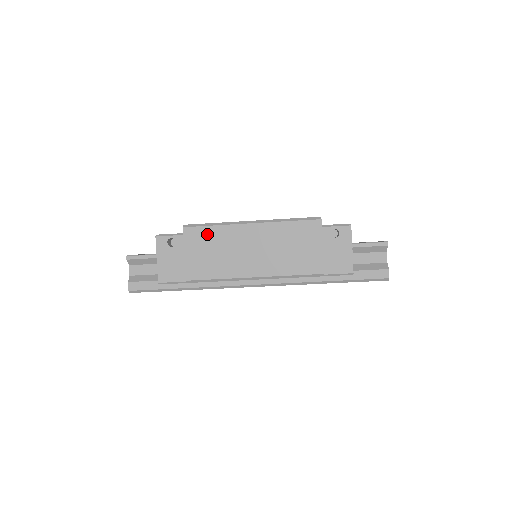
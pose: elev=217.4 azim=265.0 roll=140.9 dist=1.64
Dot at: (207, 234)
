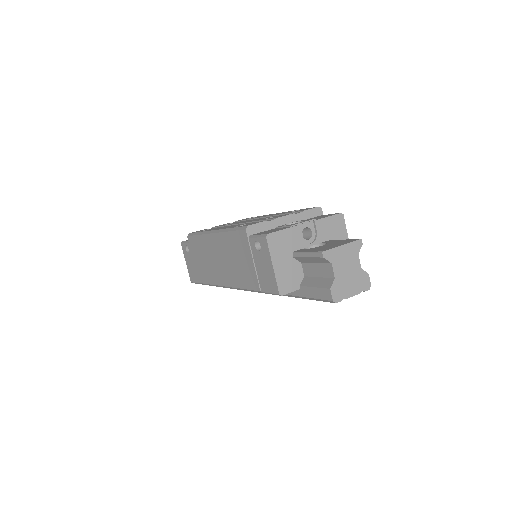
Dot at: (197, 243)
